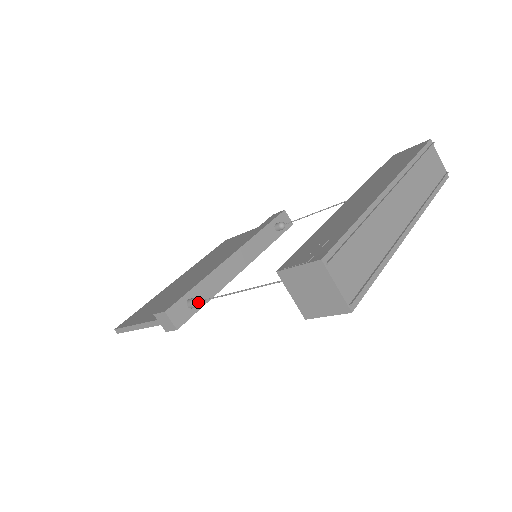
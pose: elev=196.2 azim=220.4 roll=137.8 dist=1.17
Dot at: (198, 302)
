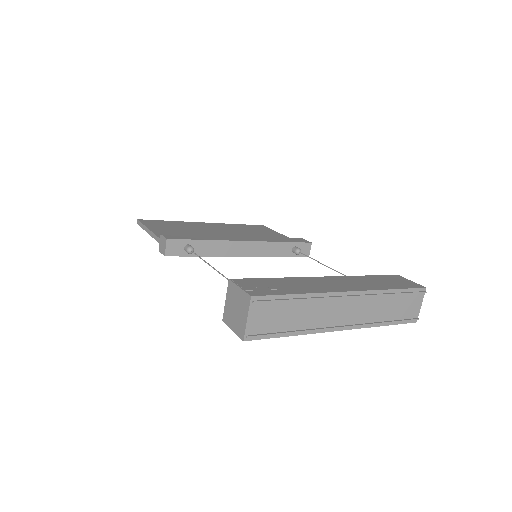
Dot at: (192, 251)
